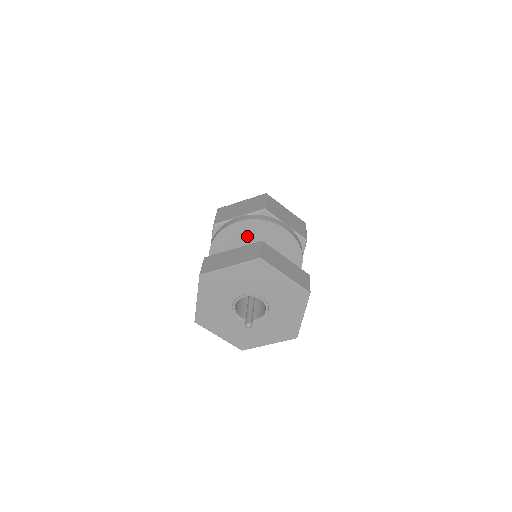
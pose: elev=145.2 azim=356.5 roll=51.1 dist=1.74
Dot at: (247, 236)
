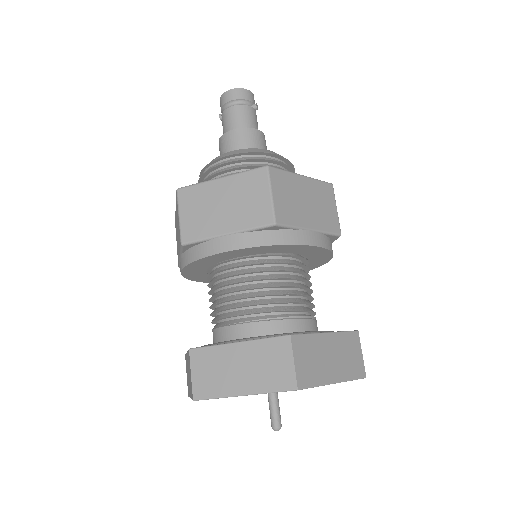
Dot at: (208, 276)
